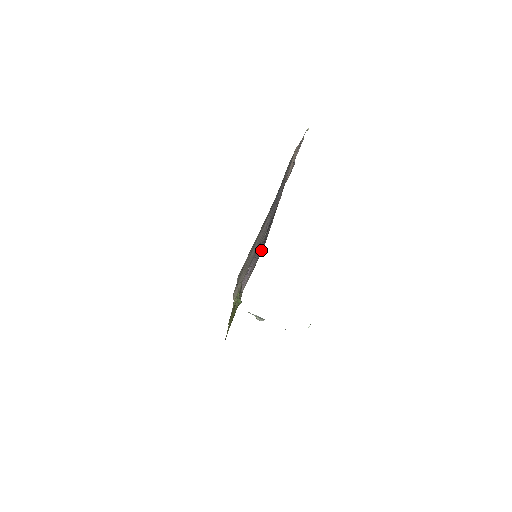
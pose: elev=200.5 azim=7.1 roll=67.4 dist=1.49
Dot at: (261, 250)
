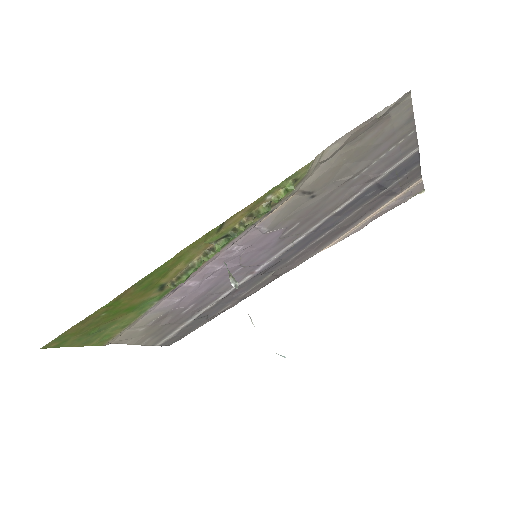
Dot at: (186, 325)
